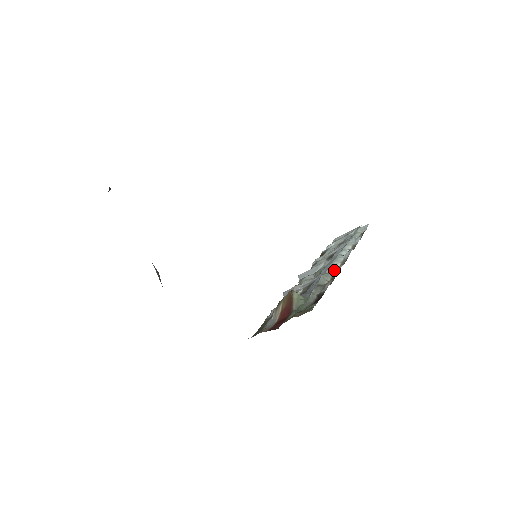
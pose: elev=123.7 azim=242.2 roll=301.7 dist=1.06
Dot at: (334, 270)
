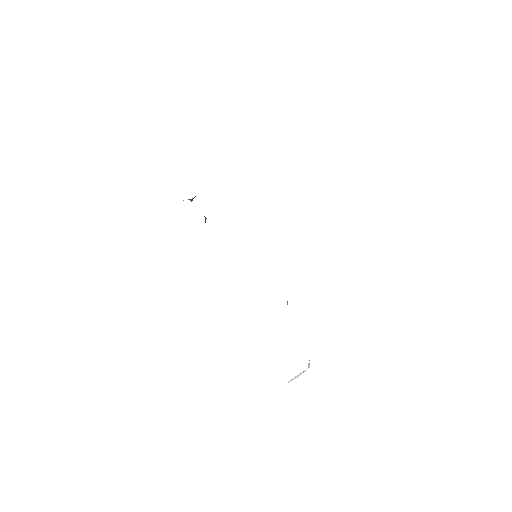
Dot at: occluded
